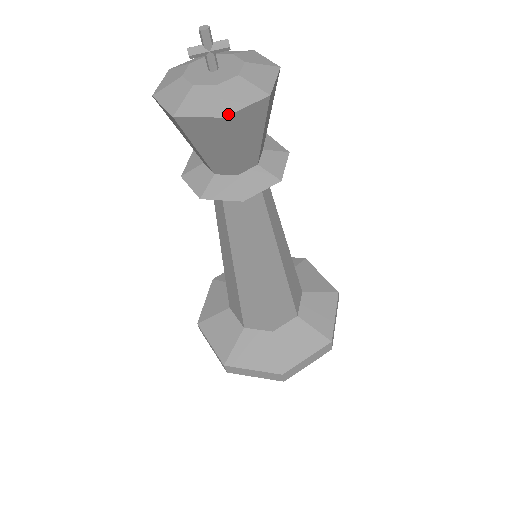
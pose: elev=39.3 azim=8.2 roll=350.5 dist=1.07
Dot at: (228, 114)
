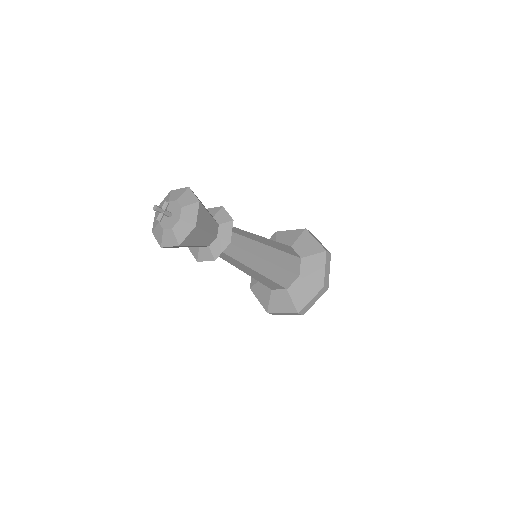
Dot at: (195, 224)
